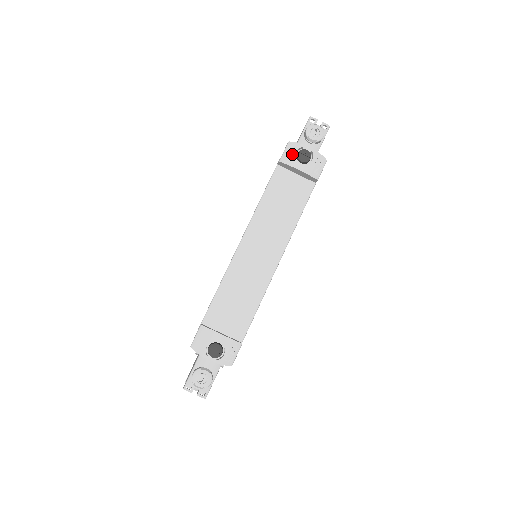
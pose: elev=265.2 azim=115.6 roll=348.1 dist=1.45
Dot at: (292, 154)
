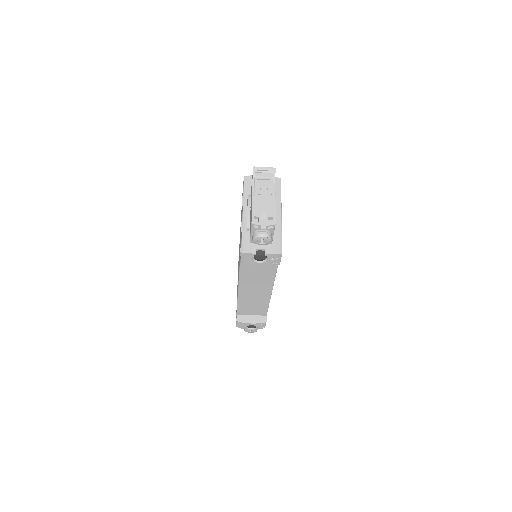
Dot at: (249, 260)
